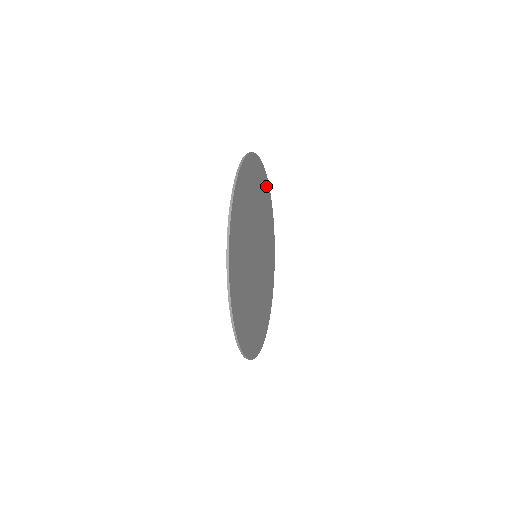
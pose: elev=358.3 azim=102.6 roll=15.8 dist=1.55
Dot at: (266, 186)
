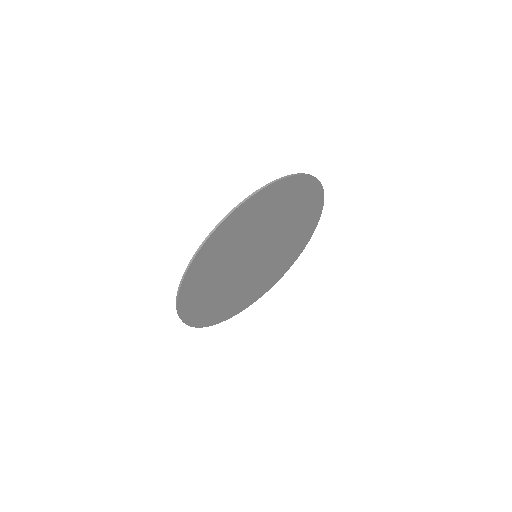
Dot at: (315, 193)
